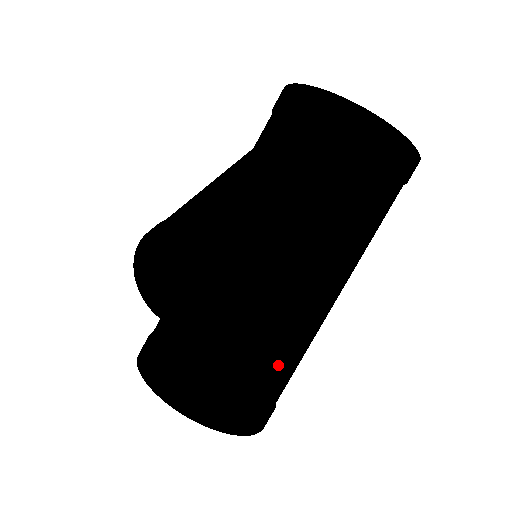
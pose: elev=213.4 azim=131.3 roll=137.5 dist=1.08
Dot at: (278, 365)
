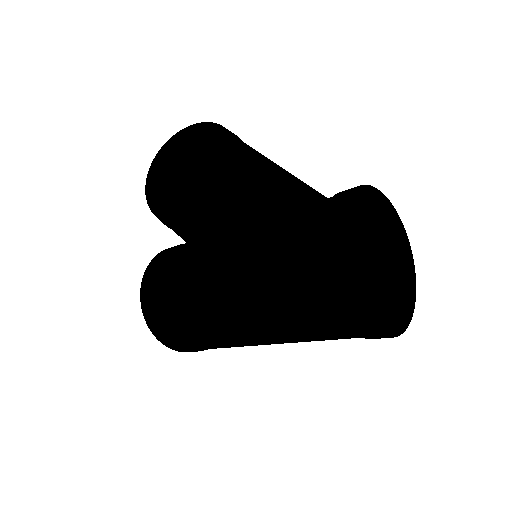
Dot at: occluded
